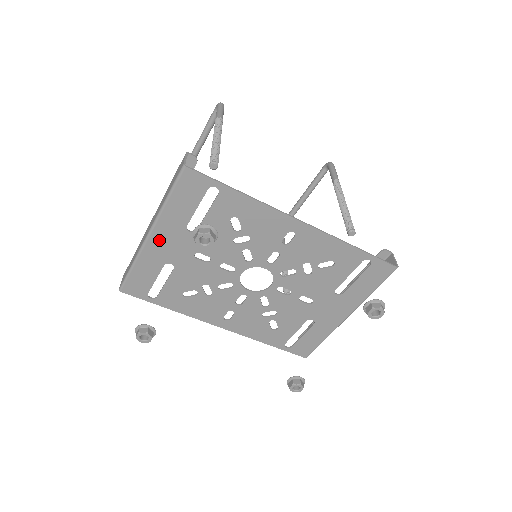
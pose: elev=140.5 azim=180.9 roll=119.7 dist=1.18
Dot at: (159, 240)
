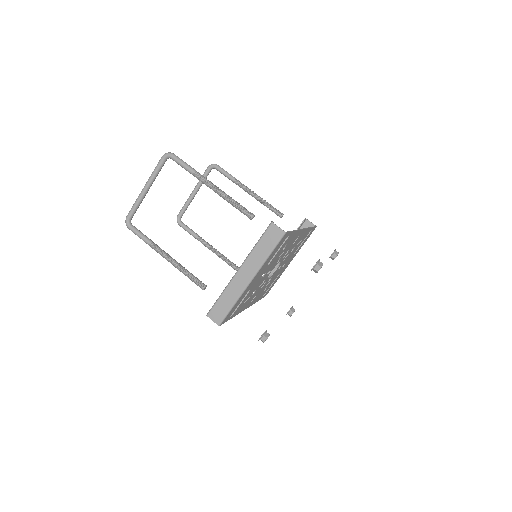
Dot at: (254, 280)
